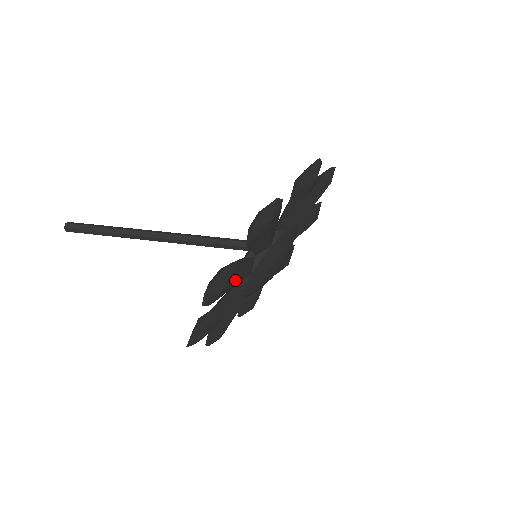
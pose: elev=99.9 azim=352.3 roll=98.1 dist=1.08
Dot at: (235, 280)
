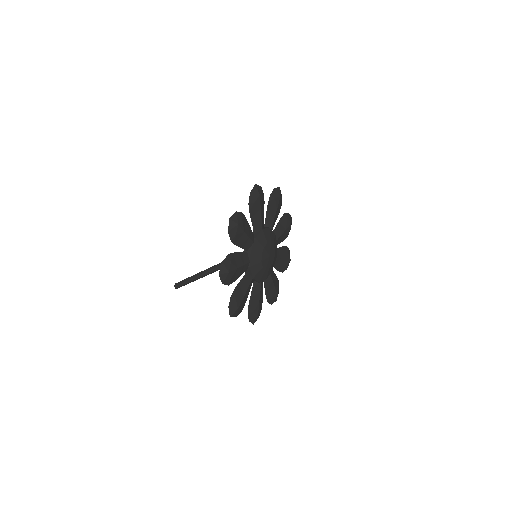
Dot at: (243, 295)
